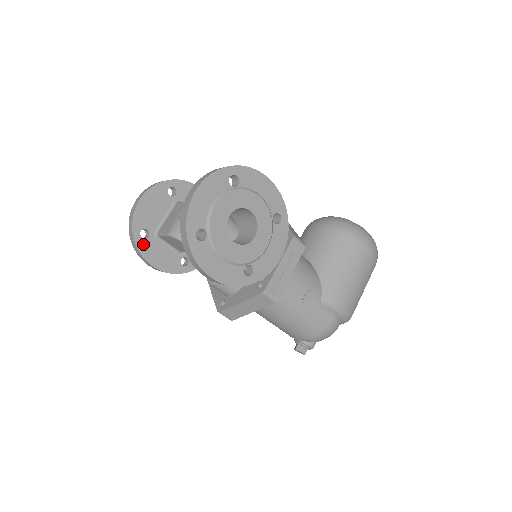
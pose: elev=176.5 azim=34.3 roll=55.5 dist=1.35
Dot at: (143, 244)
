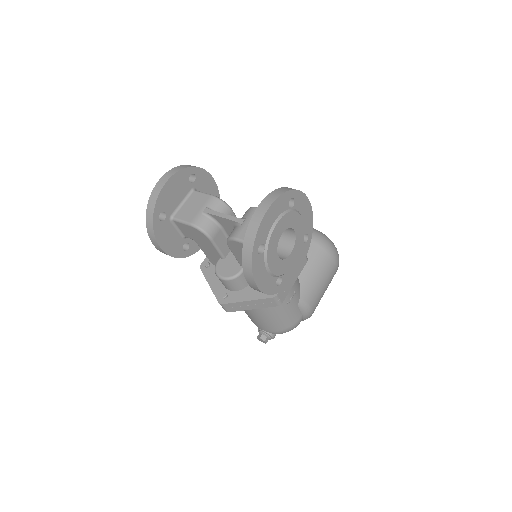
Dot at: (159, 226)
